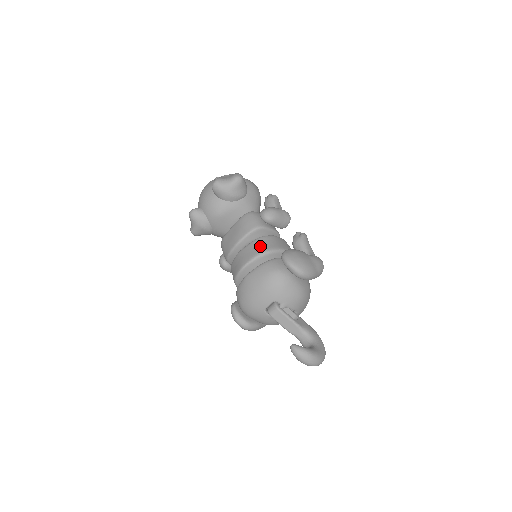
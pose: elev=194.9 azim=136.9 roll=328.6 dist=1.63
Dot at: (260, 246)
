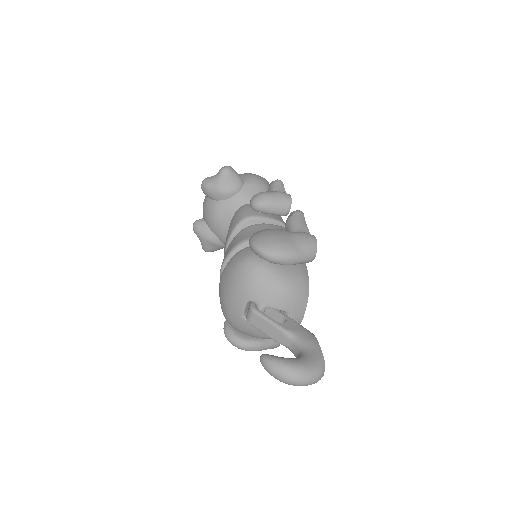
Dot at: (239, 237)
